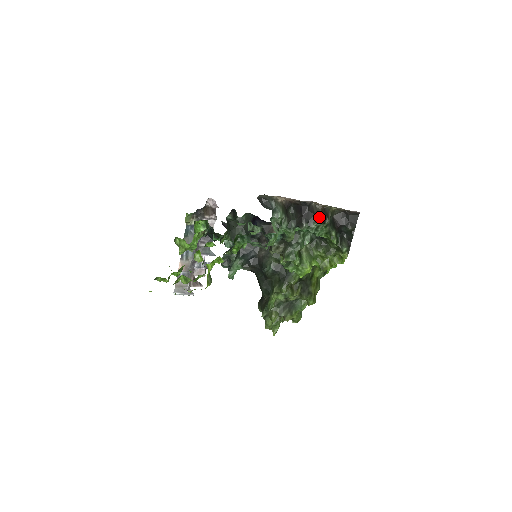
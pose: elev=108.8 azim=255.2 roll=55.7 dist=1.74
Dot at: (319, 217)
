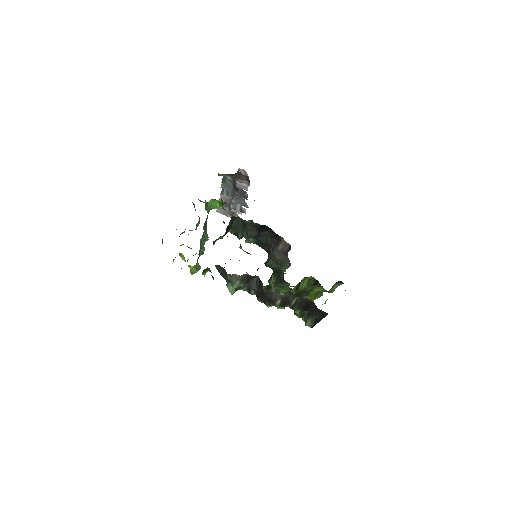
Dot at: (275, 304)
